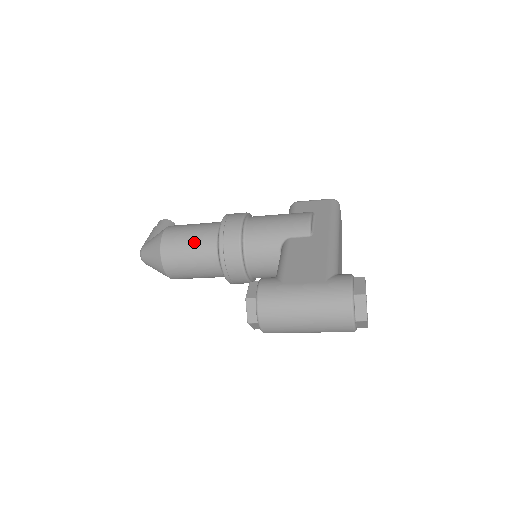
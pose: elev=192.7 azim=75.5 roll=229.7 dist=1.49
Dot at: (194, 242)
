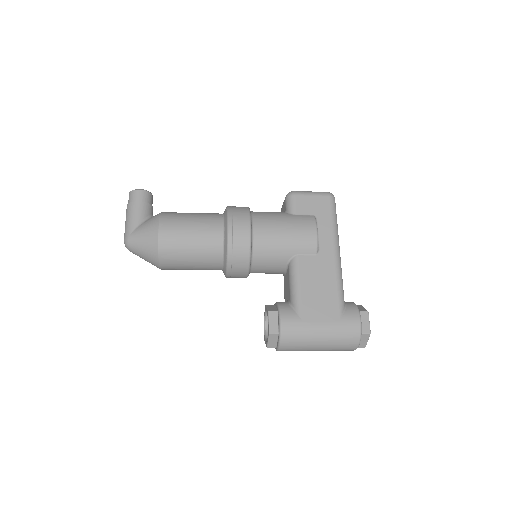
Dot at: (197, 249)
